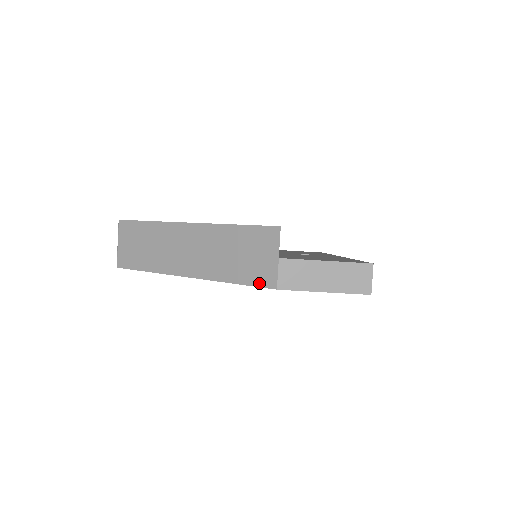
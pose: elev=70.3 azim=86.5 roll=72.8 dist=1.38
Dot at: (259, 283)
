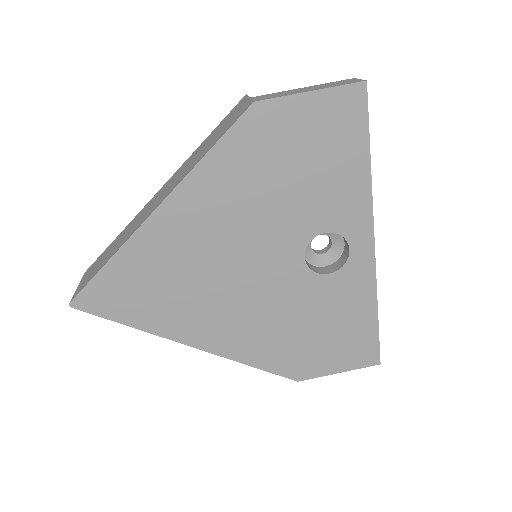
Dot at: (235, 121)
